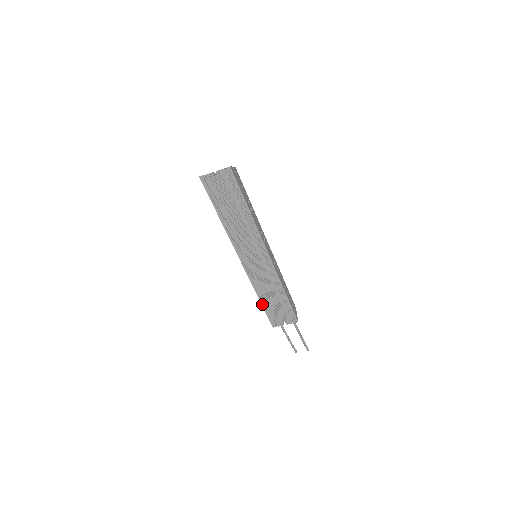
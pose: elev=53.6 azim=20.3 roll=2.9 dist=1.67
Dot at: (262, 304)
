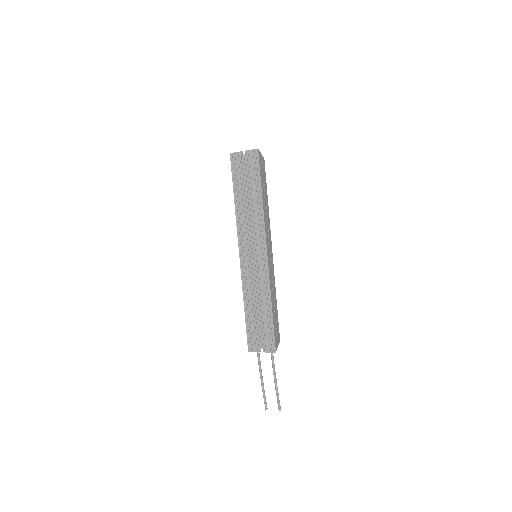
Dot at: (245, 315)
